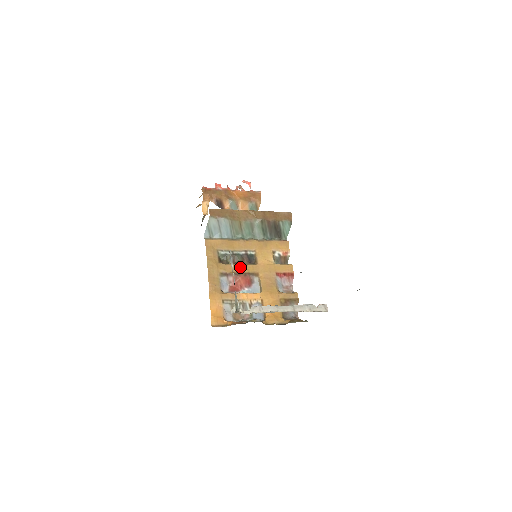
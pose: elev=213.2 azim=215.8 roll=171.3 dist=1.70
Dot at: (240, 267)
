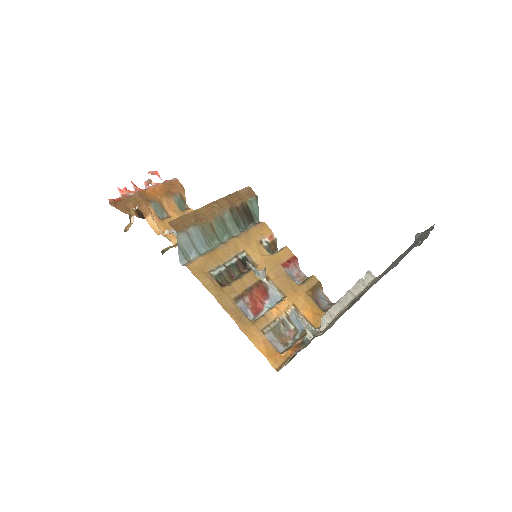
Dot at: (246, 279)
